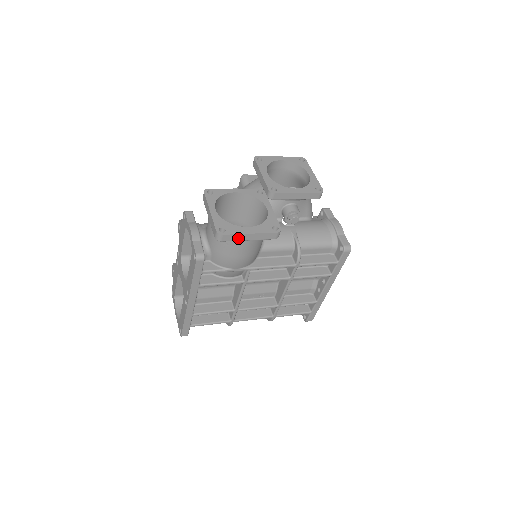
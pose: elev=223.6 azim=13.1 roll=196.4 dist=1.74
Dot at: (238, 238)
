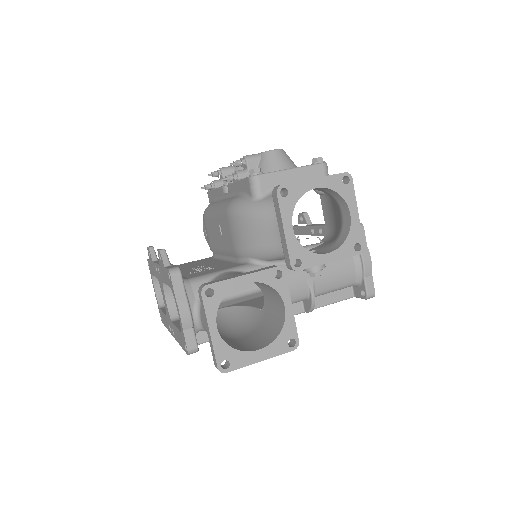
Dot at: (244, 363)
